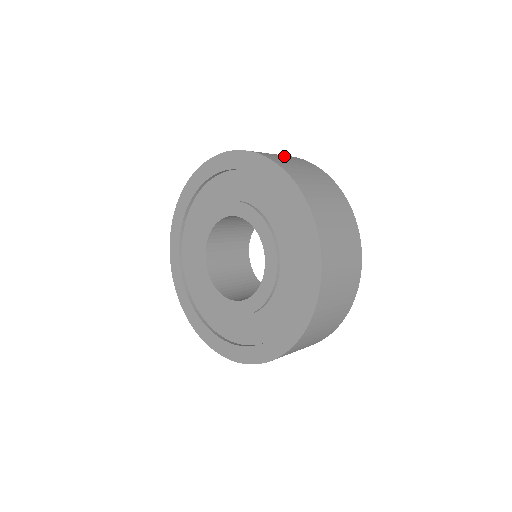
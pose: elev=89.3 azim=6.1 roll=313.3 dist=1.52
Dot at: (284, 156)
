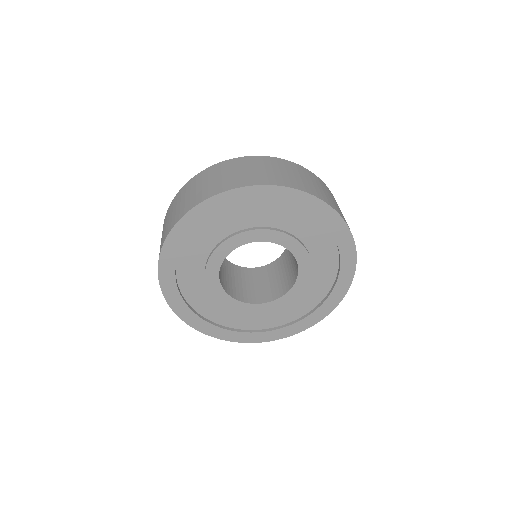
Dot at: (296, 172)
